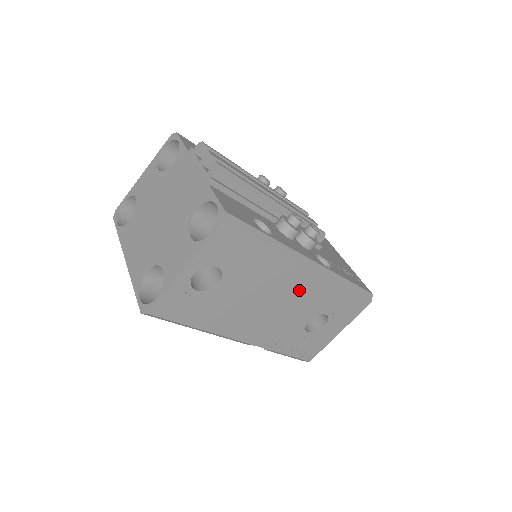
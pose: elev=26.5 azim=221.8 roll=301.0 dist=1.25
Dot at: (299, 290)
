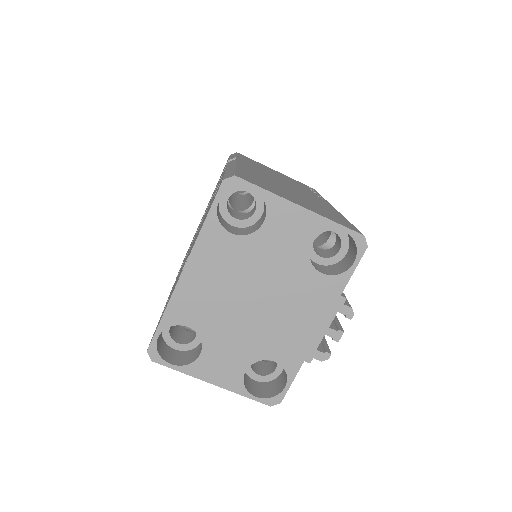
Dot at: occluded
